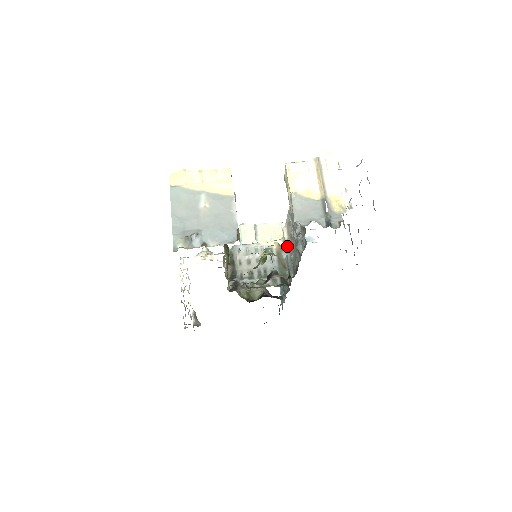
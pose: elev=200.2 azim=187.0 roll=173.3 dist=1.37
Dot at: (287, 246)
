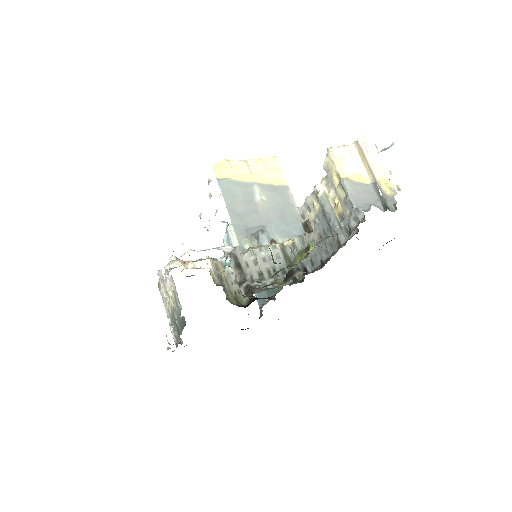
Dot at: (298, 240)
